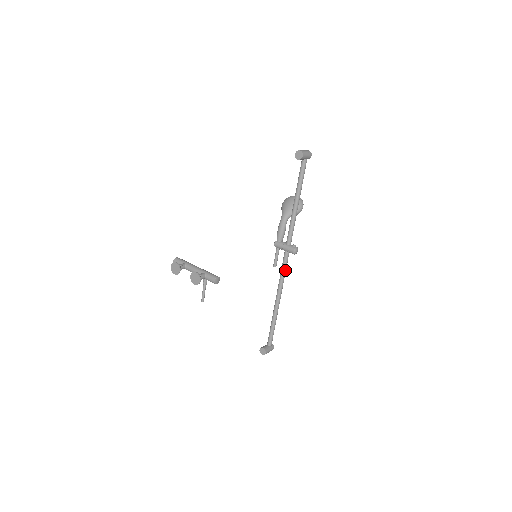
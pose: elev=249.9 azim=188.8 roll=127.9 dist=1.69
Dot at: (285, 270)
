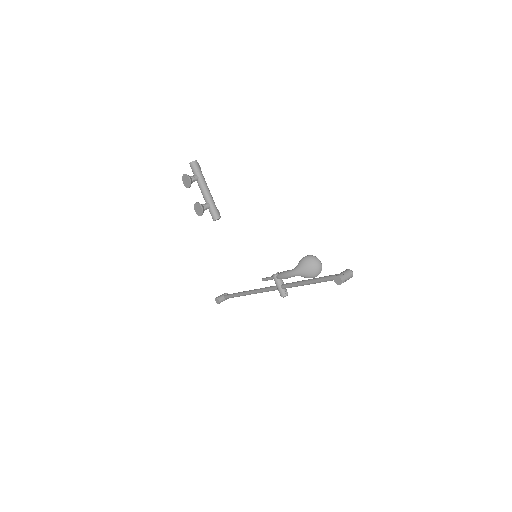
Dot at: (268, 291)
